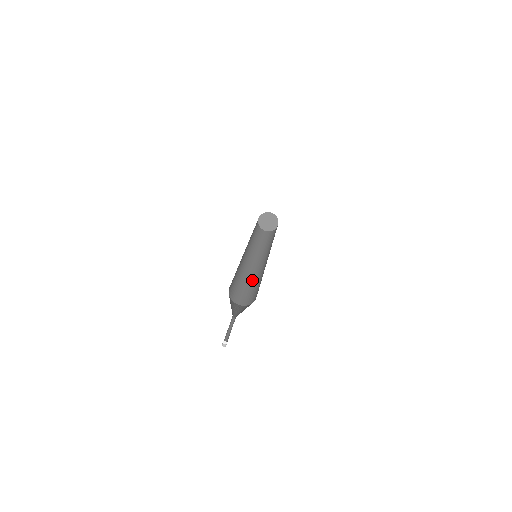
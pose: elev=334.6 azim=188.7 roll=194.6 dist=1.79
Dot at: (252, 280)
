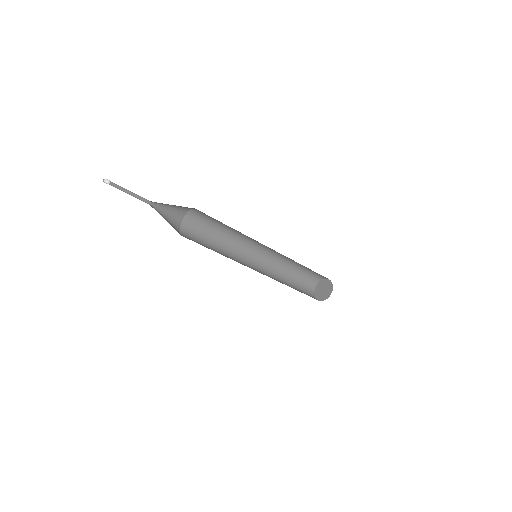
Dot at: occluded
